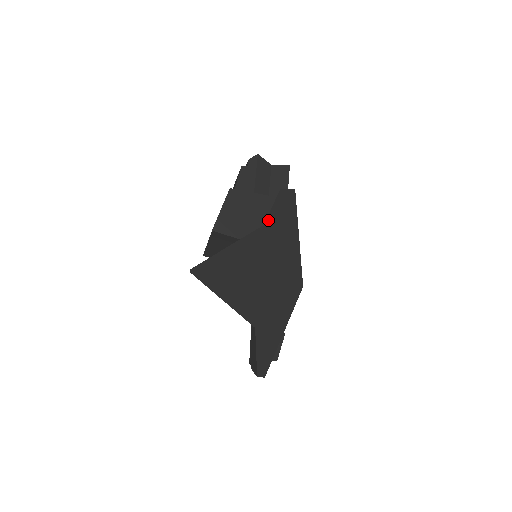
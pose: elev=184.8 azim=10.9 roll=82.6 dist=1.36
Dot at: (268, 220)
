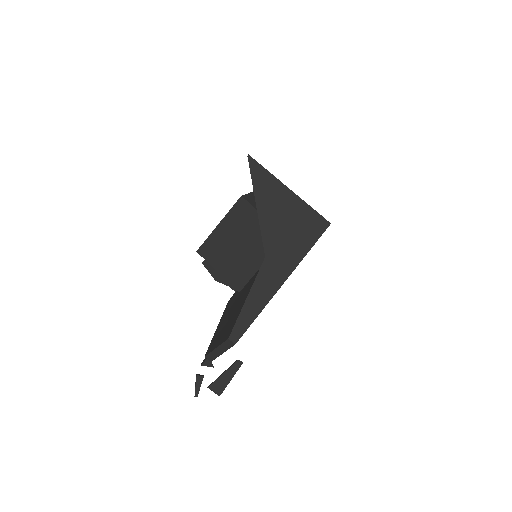
Dot at: occluded
